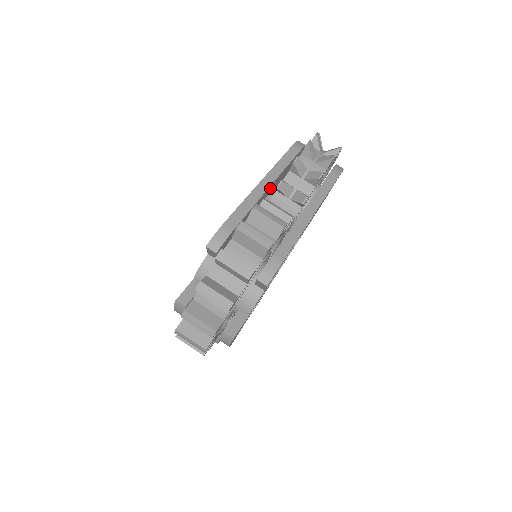
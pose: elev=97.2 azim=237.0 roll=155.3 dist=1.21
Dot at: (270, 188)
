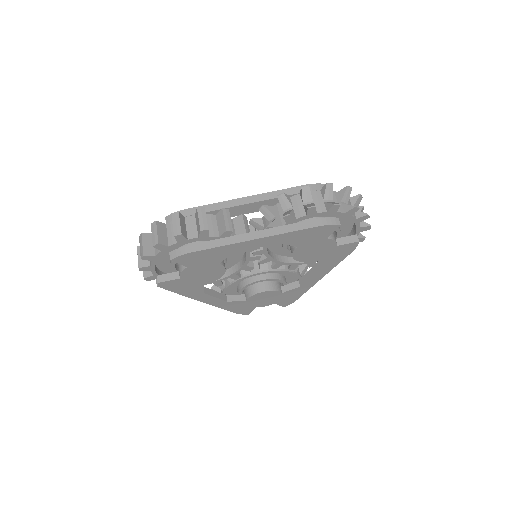
Dot at: (252, 206)
